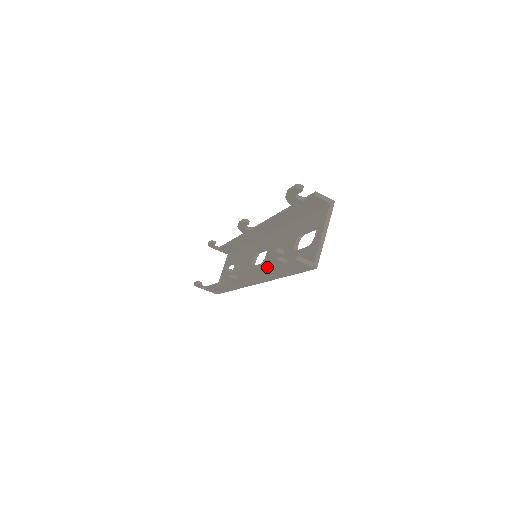
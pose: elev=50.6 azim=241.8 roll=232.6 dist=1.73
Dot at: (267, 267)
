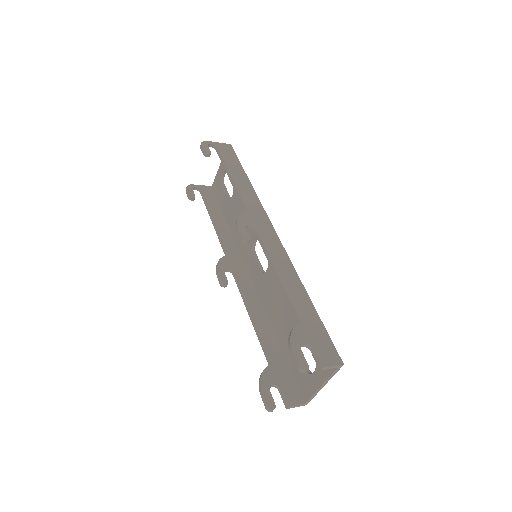
Dot at: (261, 345)
